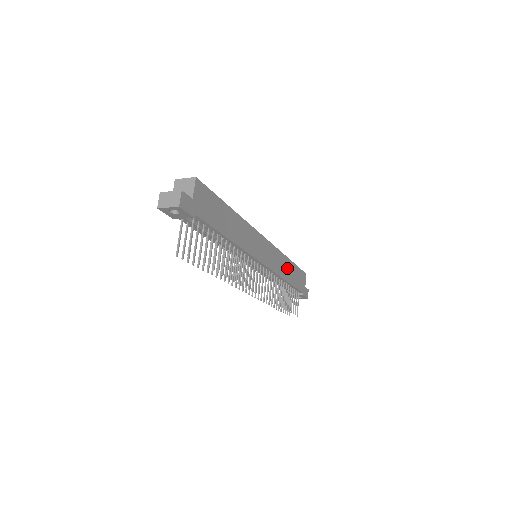
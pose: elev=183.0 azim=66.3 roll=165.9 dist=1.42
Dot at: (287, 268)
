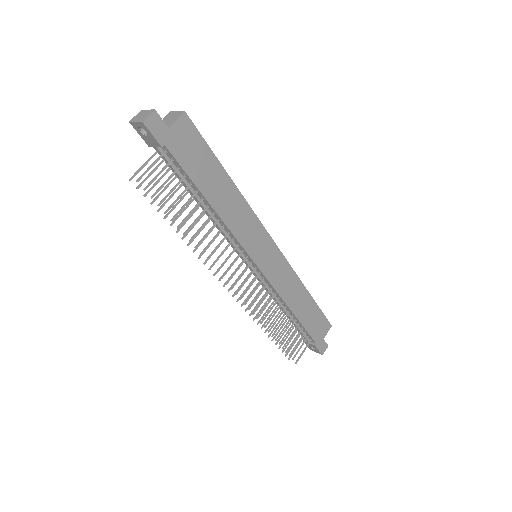
Dot at: (299, 297)
